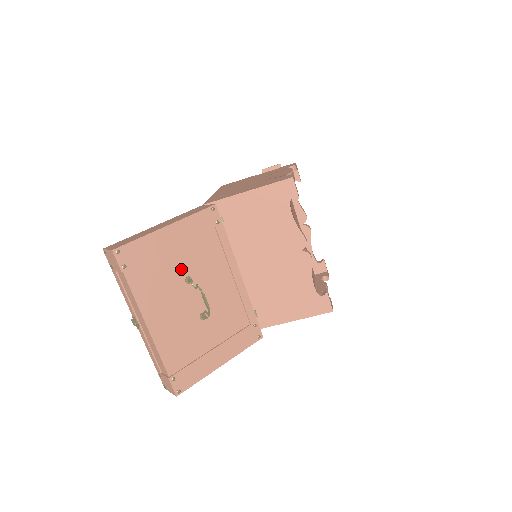
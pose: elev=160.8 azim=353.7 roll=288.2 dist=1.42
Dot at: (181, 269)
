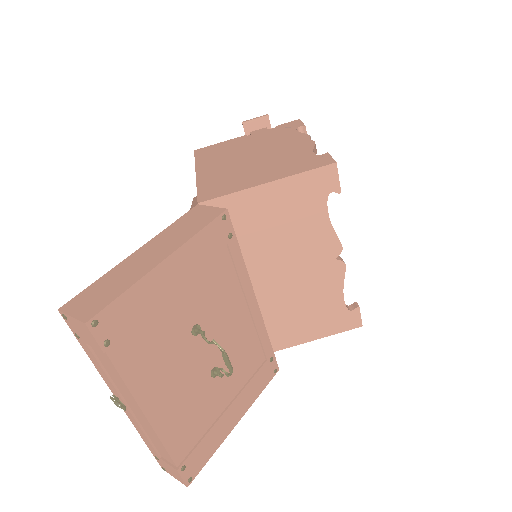
Dot at: (185, 317)
